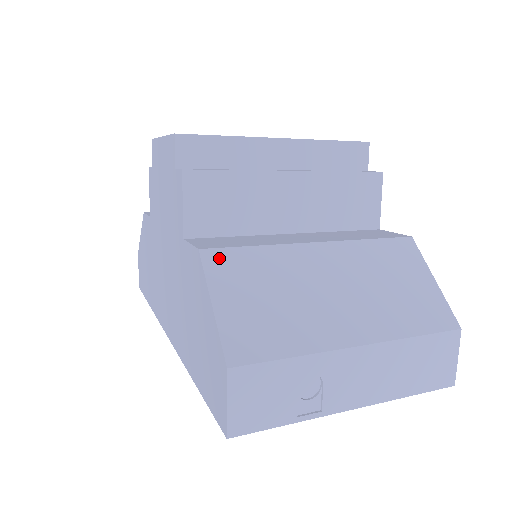
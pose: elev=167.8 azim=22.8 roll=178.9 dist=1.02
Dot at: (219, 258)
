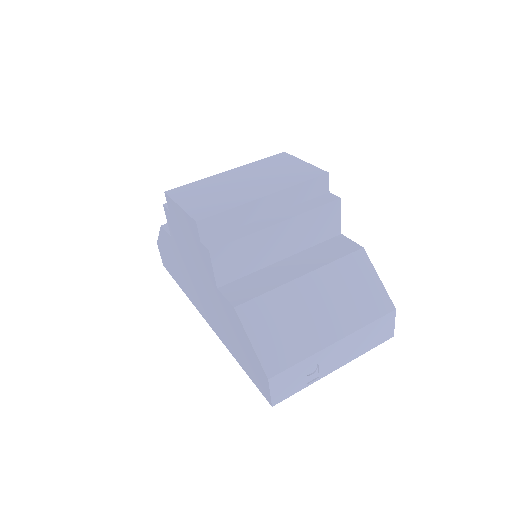
Dot at: (247, 310)
